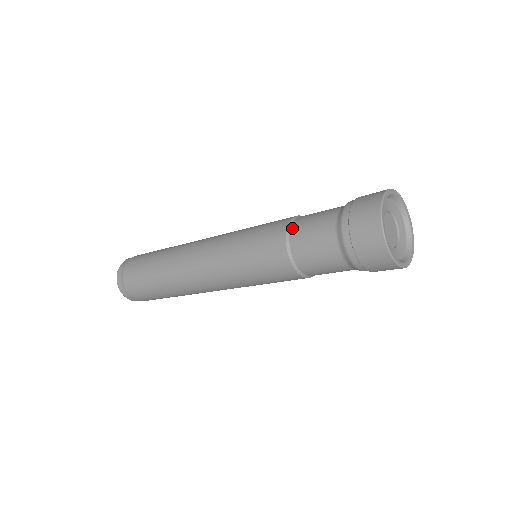
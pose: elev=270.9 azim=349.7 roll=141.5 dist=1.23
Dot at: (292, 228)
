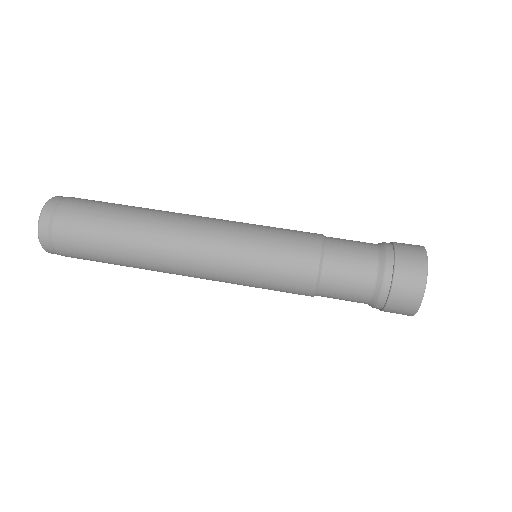
Dot at: (326, 256)
